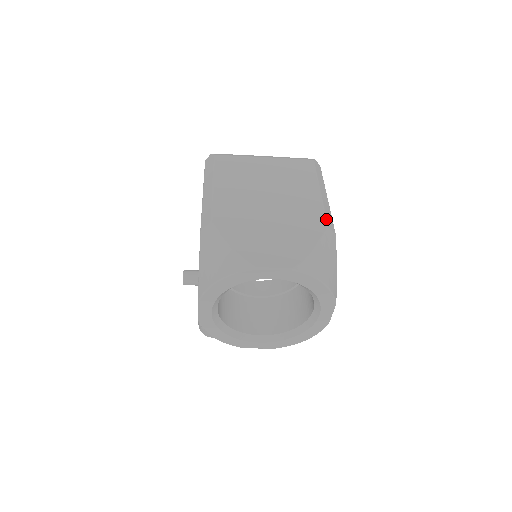
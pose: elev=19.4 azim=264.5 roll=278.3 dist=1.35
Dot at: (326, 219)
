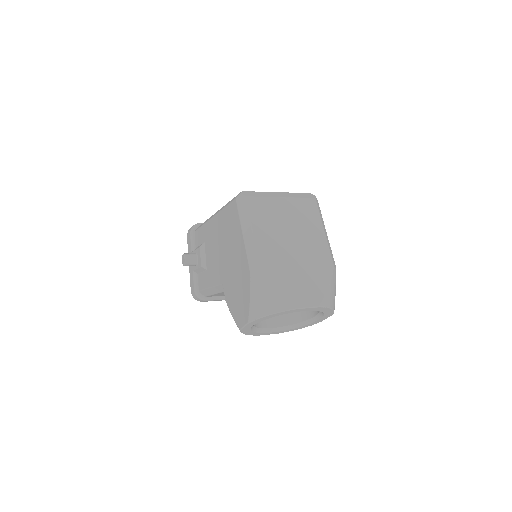
Dot at: (332, 259)
